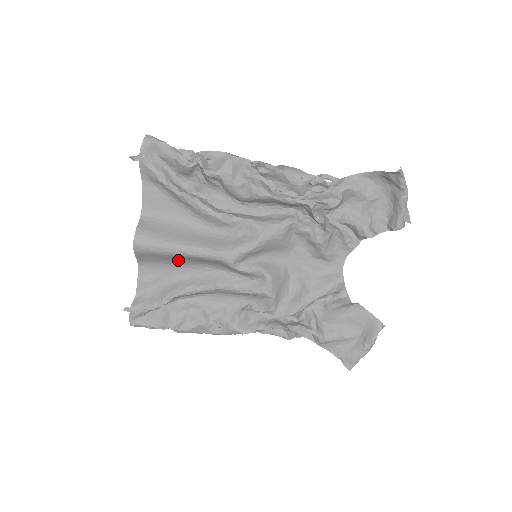
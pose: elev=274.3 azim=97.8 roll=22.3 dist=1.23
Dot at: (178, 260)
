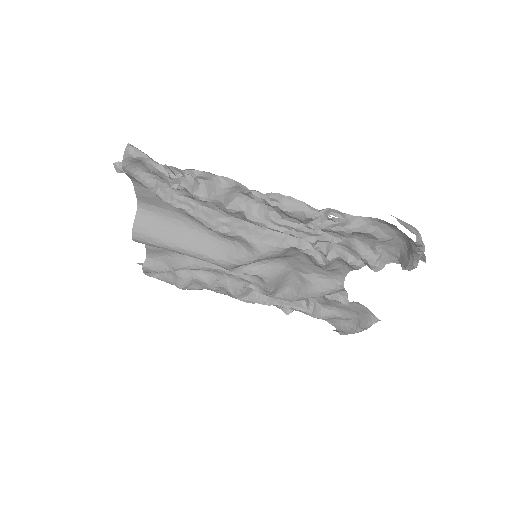
Dot at: occluded
